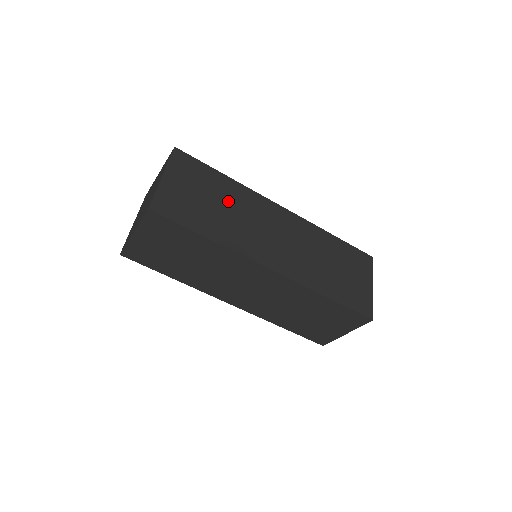
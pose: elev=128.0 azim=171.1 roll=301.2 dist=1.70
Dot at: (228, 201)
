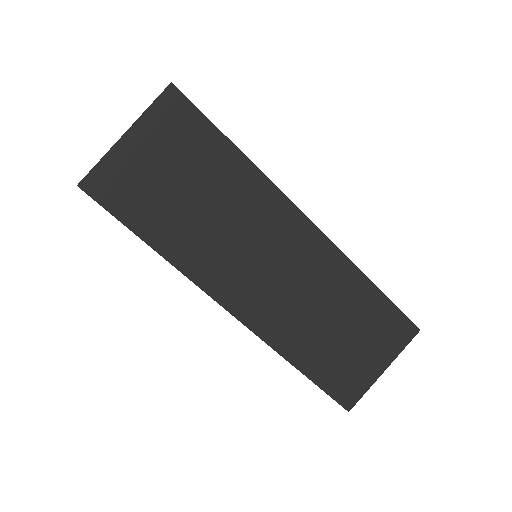
Dot at: occluded
